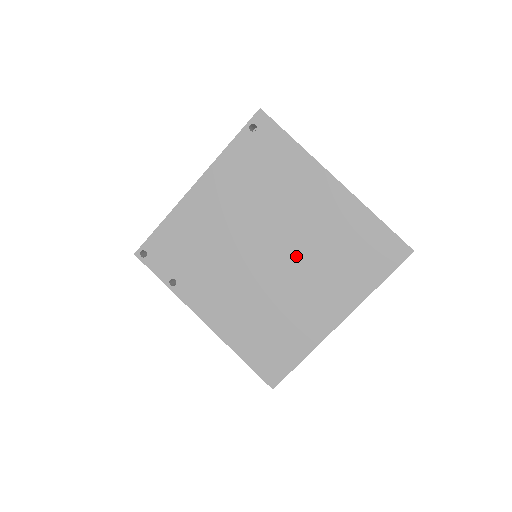
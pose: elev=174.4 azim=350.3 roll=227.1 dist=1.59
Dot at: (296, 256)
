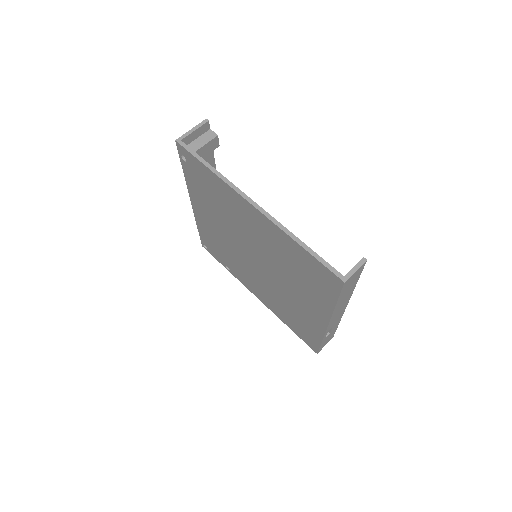
Dot at: (270, 266)
